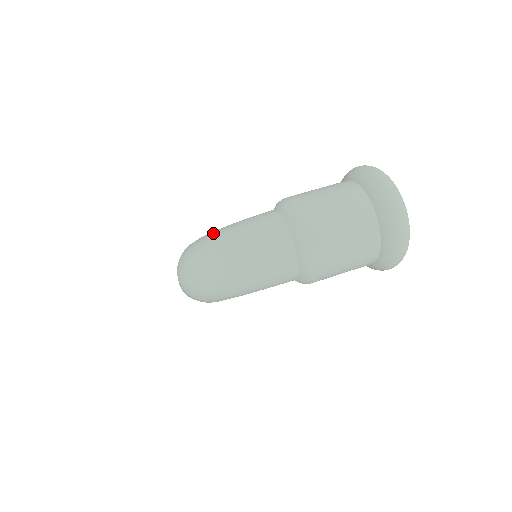
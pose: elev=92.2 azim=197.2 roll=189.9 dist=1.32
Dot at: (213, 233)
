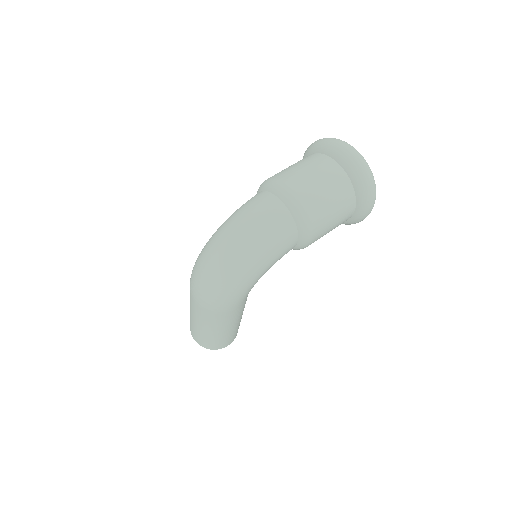
Dot at: (213, 234)
